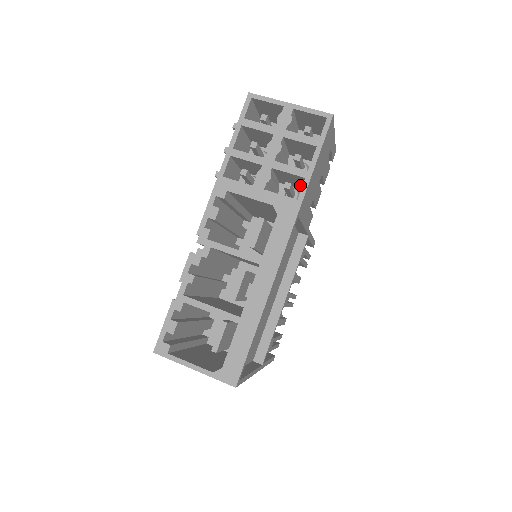
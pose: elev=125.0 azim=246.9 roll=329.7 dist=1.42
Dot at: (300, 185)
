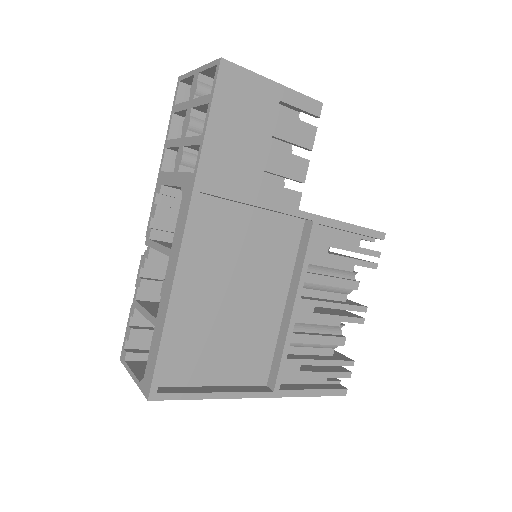
Dot at: occluded
